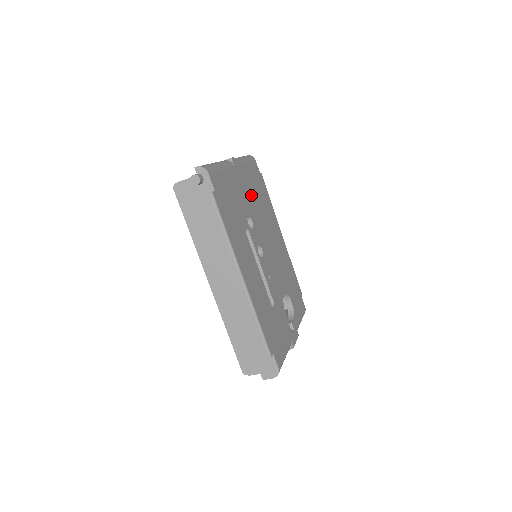
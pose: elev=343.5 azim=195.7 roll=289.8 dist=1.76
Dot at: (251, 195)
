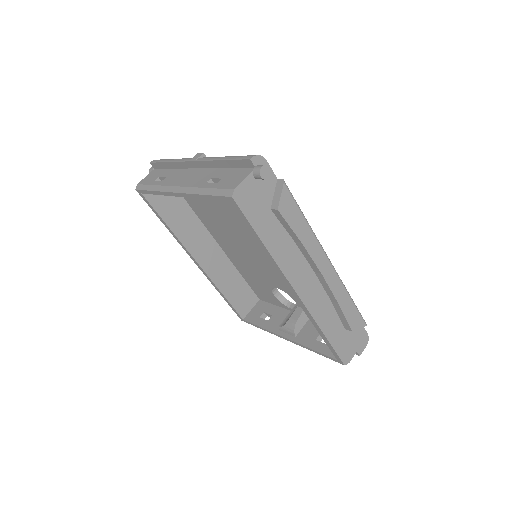
Dot at: occluded
